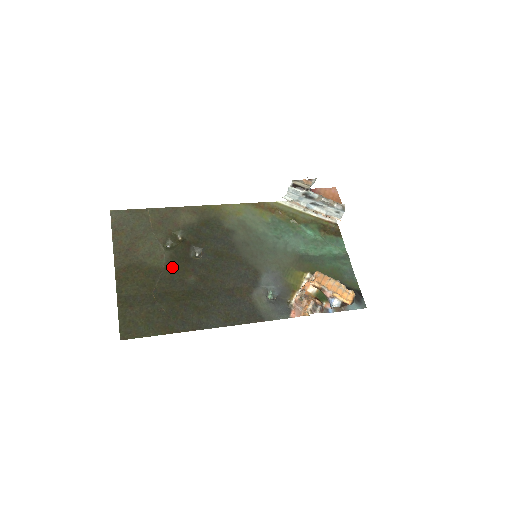
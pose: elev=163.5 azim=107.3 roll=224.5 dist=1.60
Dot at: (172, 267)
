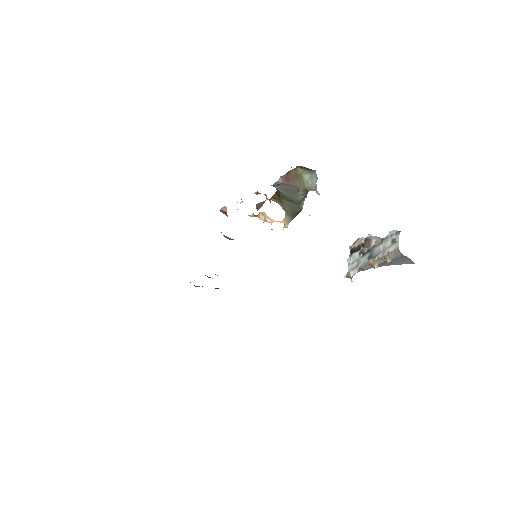
Dot at: occluded
